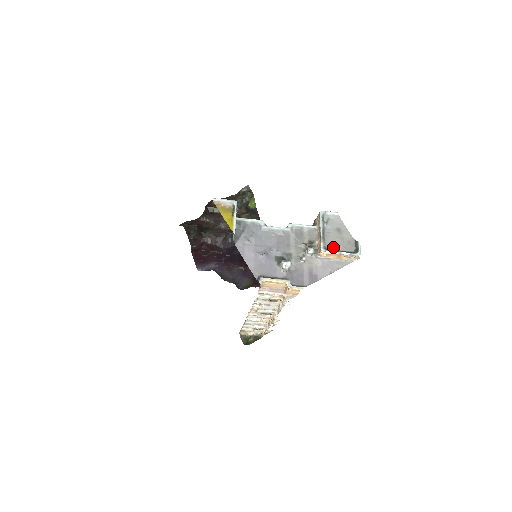
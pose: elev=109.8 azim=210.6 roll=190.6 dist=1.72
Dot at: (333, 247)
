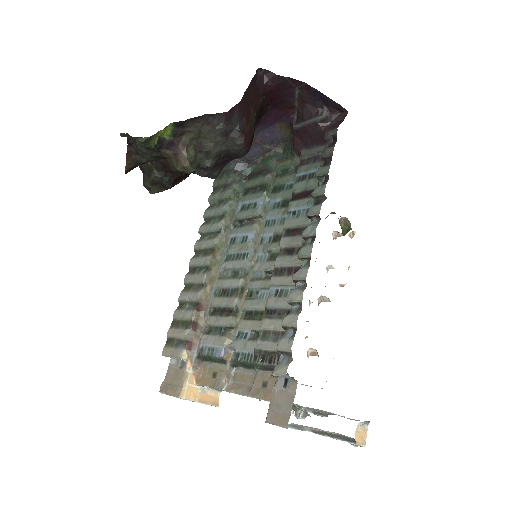
Dot at: occluded
